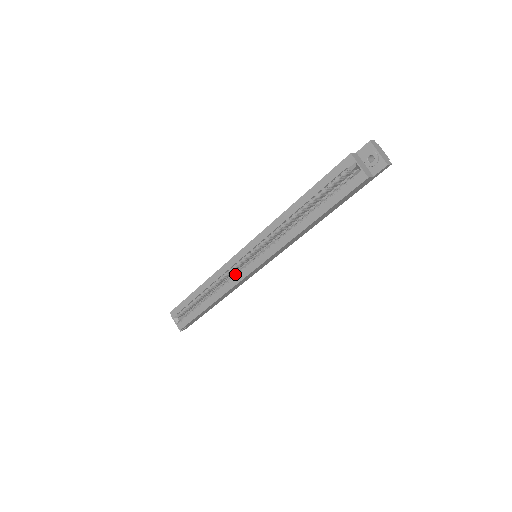
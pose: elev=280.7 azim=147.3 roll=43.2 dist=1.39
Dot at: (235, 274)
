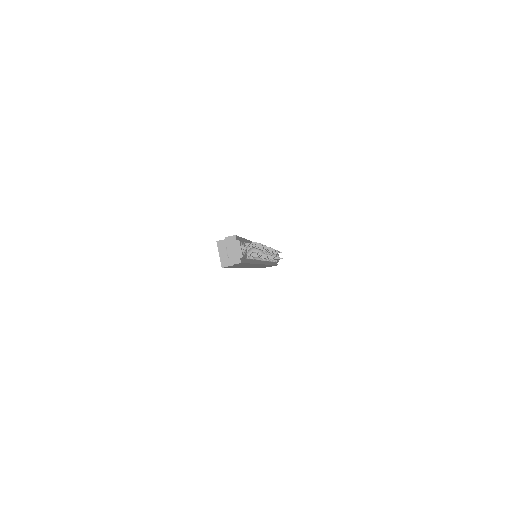
Dot at: occluded
